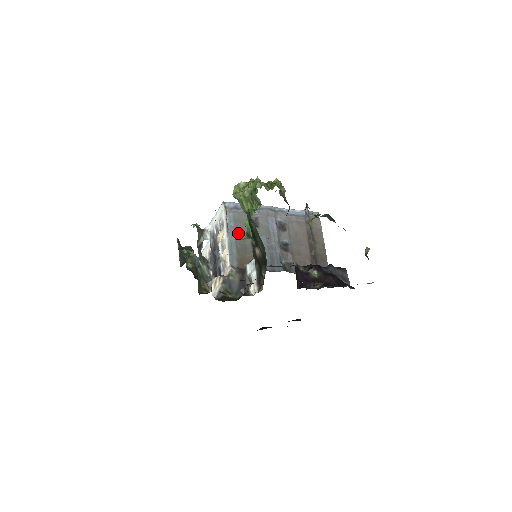
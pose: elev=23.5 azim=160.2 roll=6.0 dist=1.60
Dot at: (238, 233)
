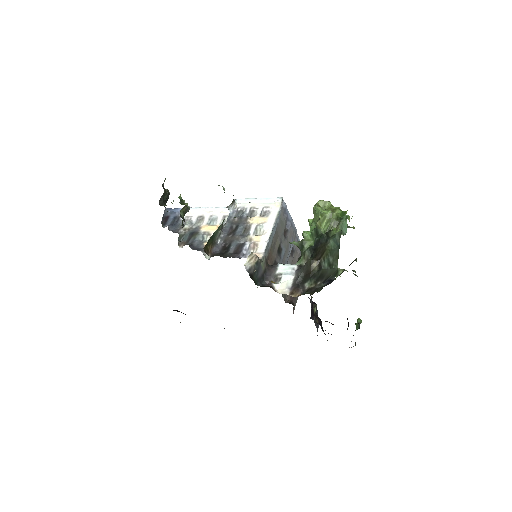
Dot at: (277, 231)
